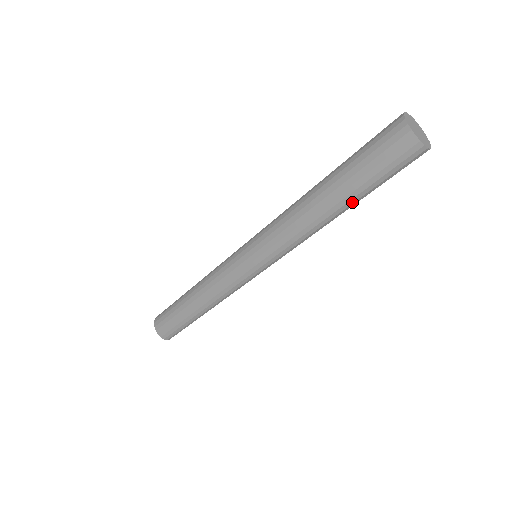
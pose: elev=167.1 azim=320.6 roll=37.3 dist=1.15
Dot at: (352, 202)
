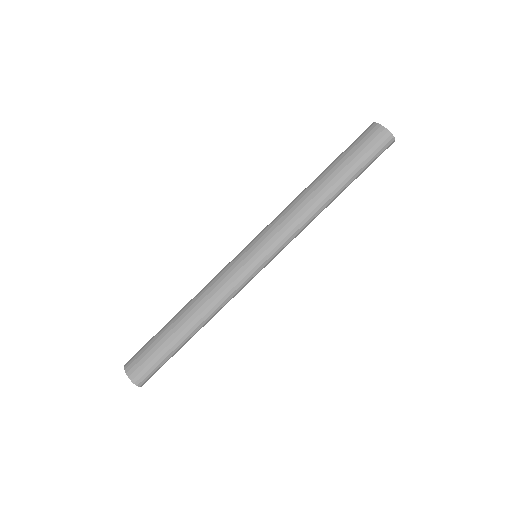
Dot at: (344, 183)
